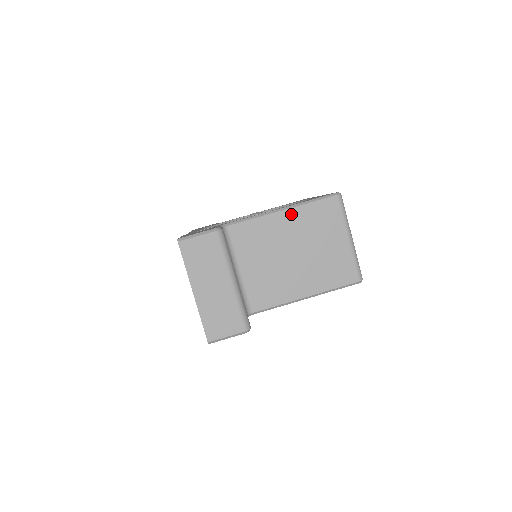
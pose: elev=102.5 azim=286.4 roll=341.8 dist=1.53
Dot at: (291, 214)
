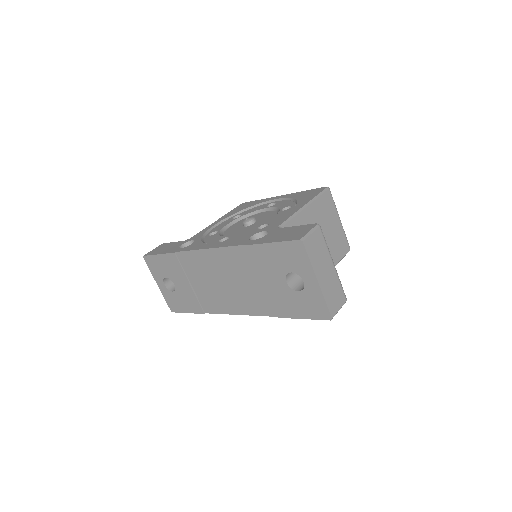
Dot at: (311, 208)
